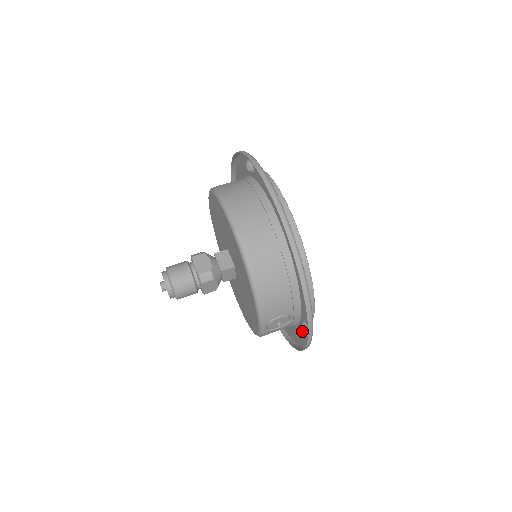
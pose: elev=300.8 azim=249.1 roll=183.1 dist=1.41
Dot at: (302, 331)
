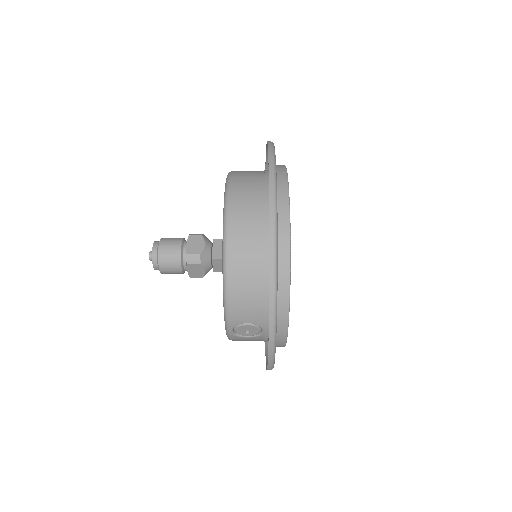
Dot at: occluded
